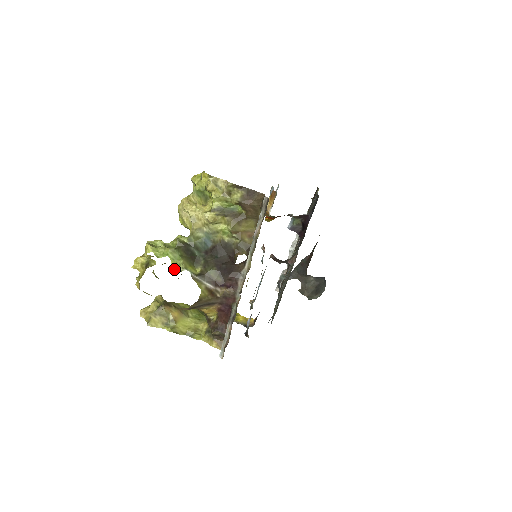
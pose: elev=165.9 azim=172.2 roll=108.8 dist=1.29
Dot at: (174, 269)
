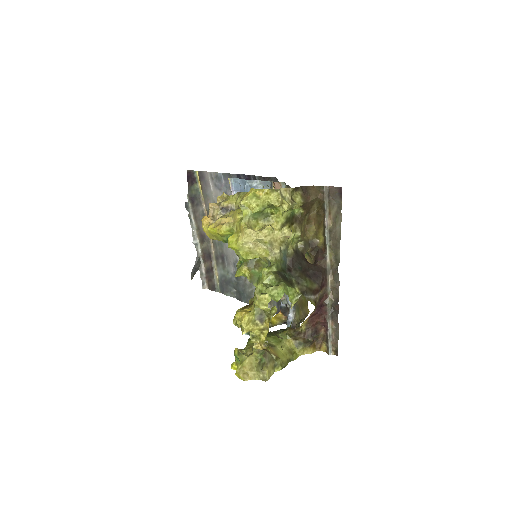
Dot at: (291, 302)
